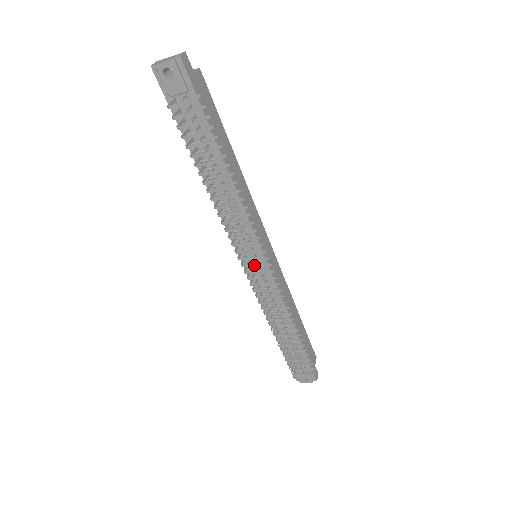
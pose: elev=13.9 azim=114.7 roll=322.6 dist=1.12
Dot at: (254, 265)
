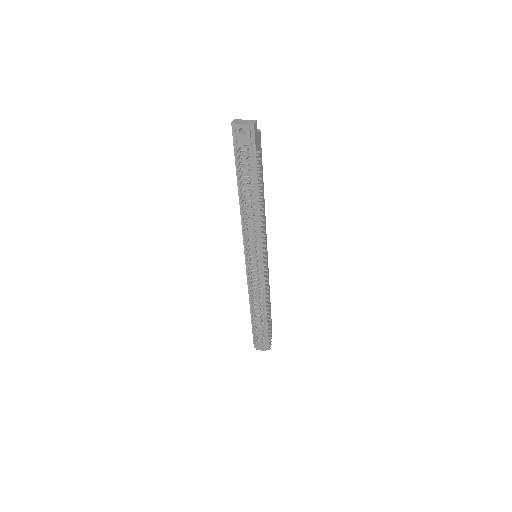
Dot at: (256, 263)
